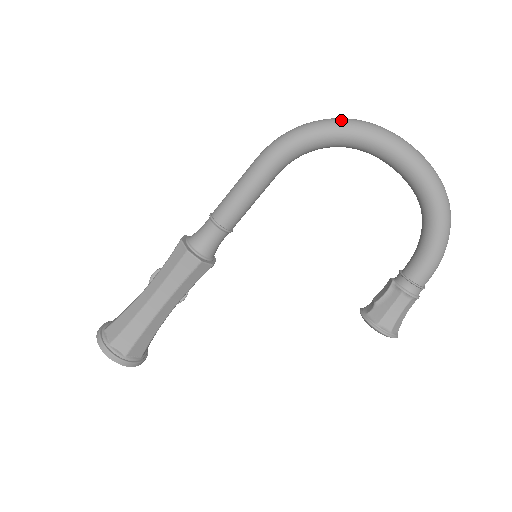
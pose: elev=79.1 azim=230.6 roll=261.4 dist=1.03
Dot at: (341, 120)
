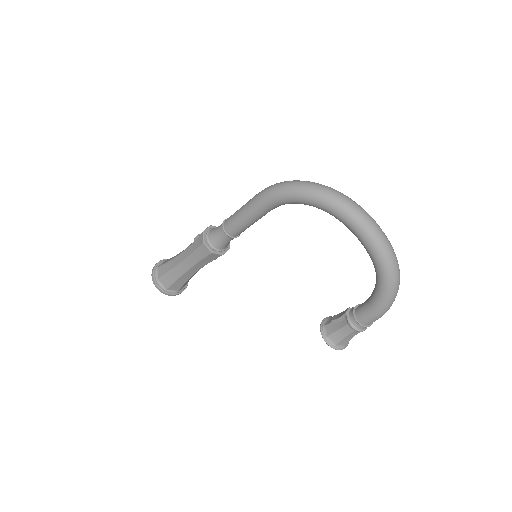
Dot at: (318, 190)
